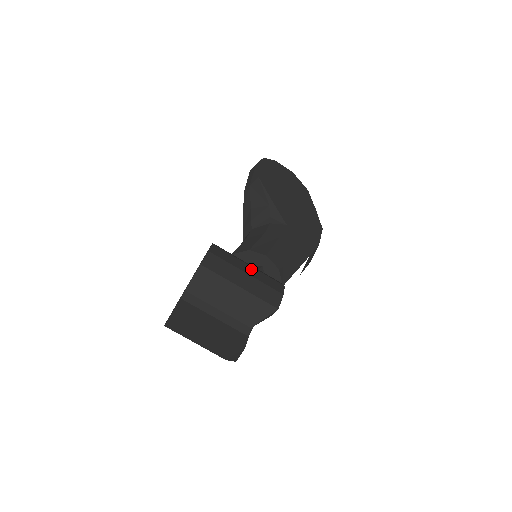
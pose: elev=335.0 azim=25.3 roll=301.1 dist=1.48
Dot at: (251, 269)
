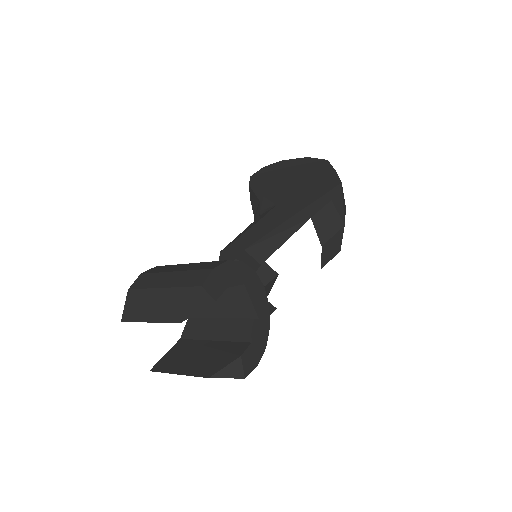
Dot at: (188, 266)
